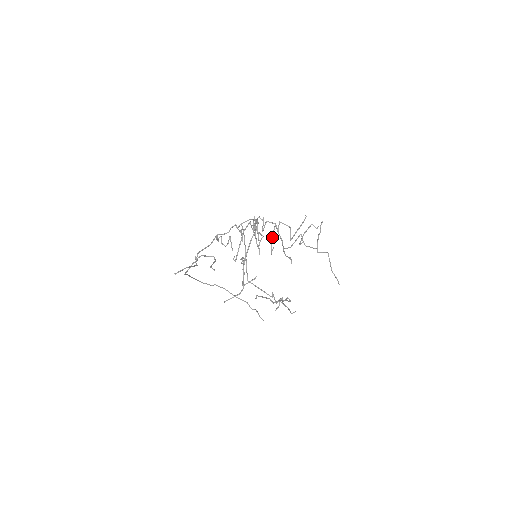
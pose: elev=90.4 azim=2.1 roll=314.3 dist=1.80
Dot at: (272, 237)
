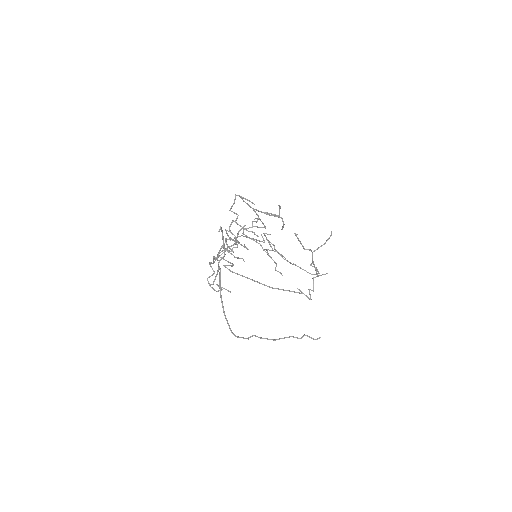
Dot at: (251, 238)
